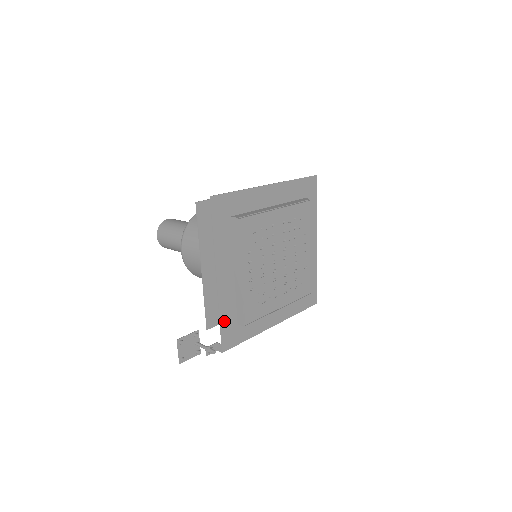
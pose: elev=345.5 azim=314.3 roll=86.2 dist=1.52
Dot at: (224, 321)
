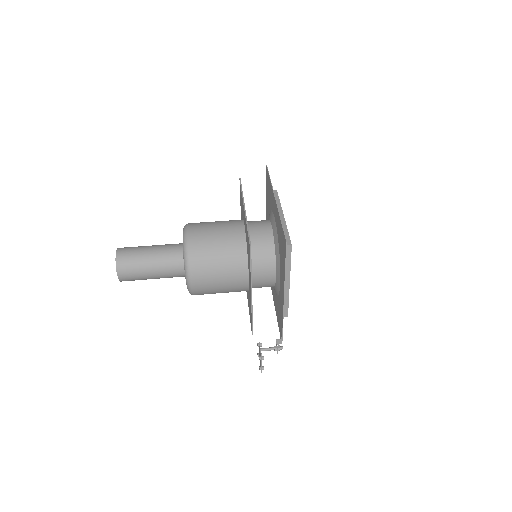
Dot at: (282, 323)
